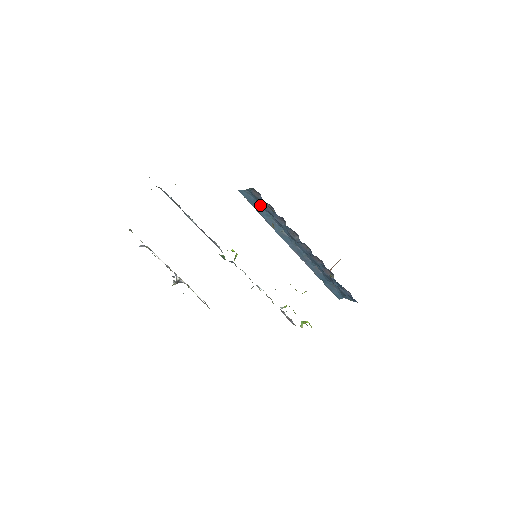
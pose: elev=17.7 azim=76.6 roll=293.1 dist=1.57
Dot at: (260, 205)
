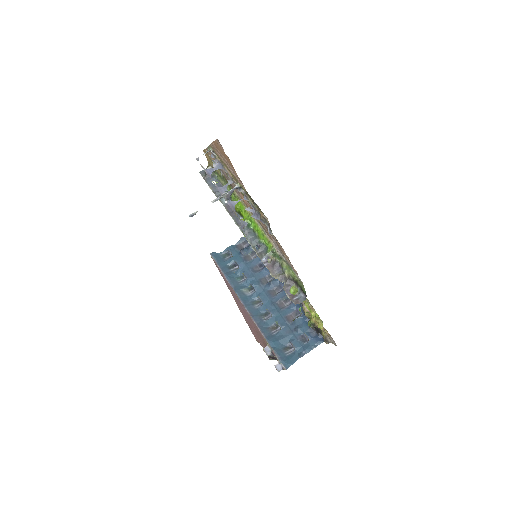
Dot at: (229, 267)
